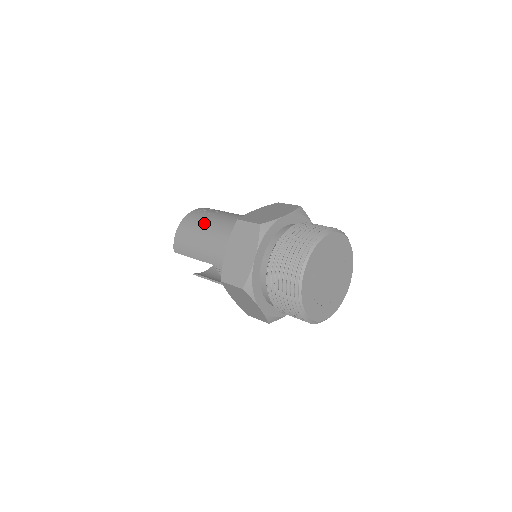
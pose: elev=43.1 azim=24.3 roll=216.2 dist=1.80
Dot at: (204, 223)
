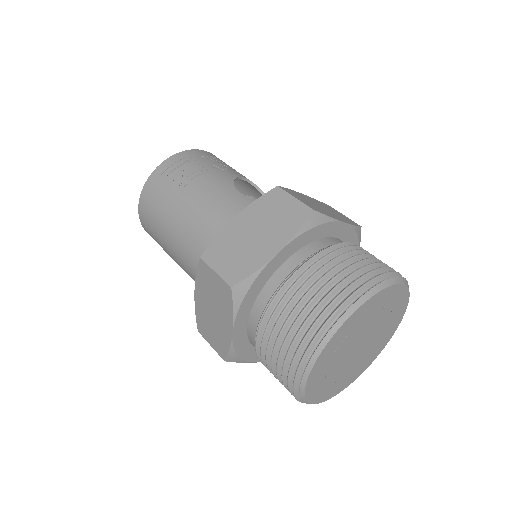
Dot at: (169, 210)
